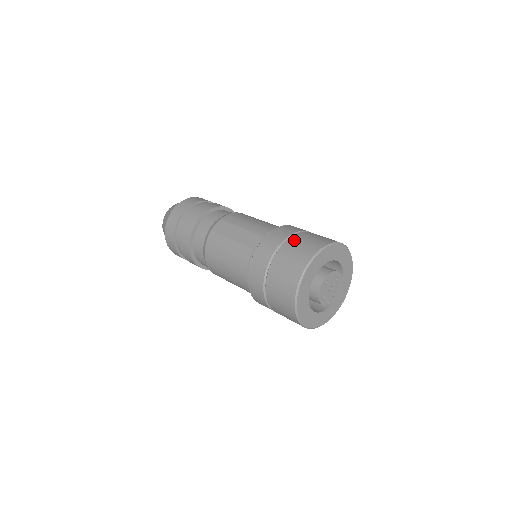
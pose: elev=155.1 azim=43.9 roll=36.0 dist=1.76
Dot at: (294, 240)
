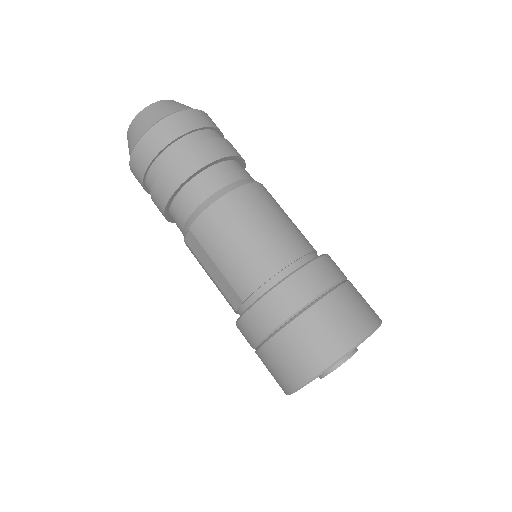
Dot at: (275, 347)
